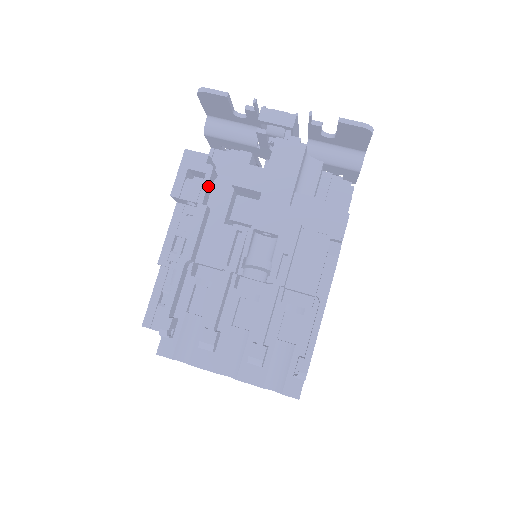
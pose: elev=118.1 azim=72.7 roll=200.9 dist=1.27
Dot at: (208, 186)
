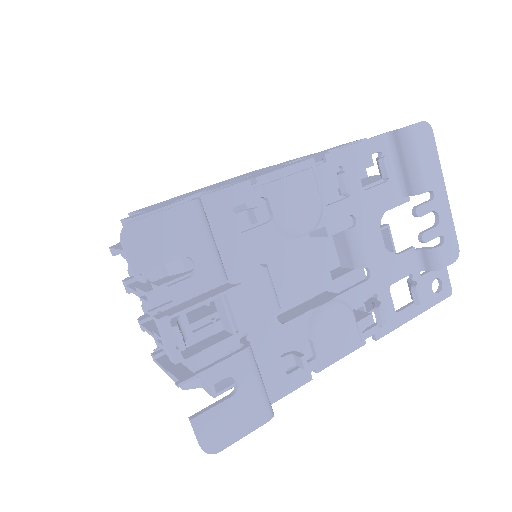
Dot at: occluded
